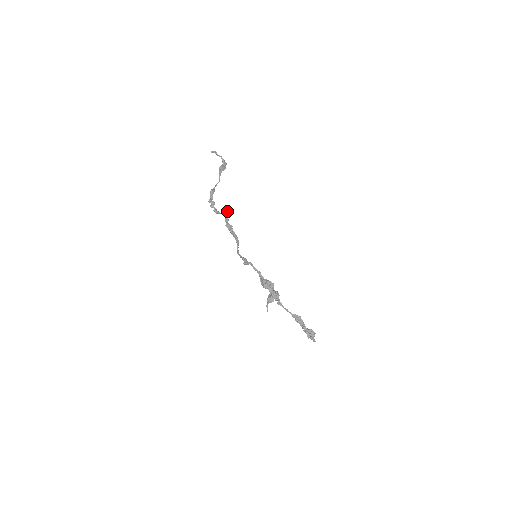
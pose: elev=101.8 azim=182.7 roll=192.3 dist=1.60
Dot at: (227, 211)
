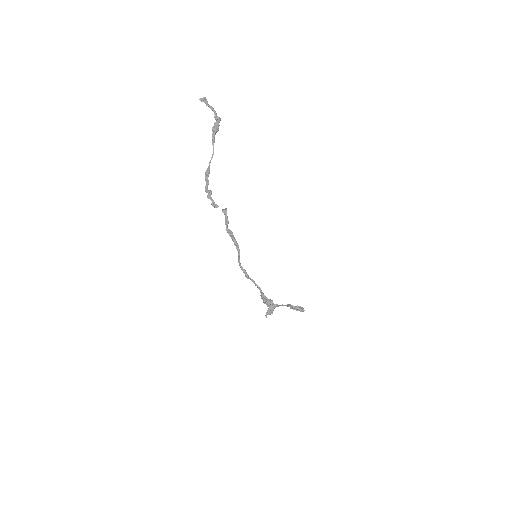
Dot at: (226, 209)
